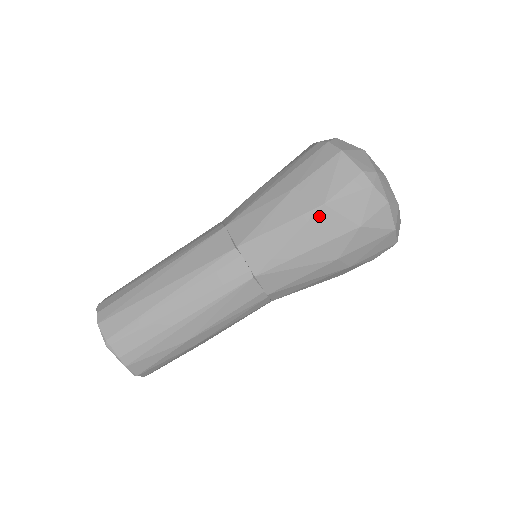
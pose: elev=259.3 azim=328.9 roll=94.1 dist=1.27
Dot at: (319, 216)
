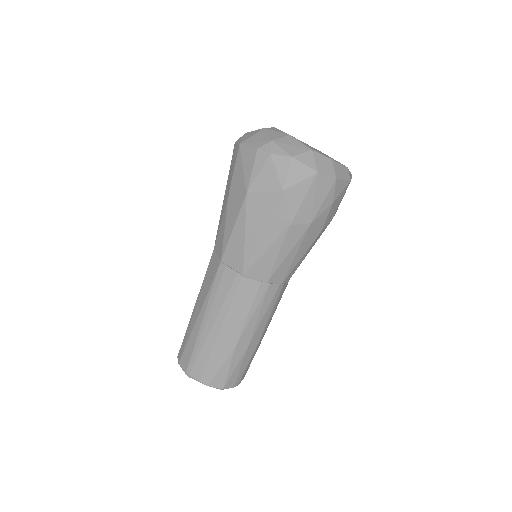
Dot at: (250, 204)
